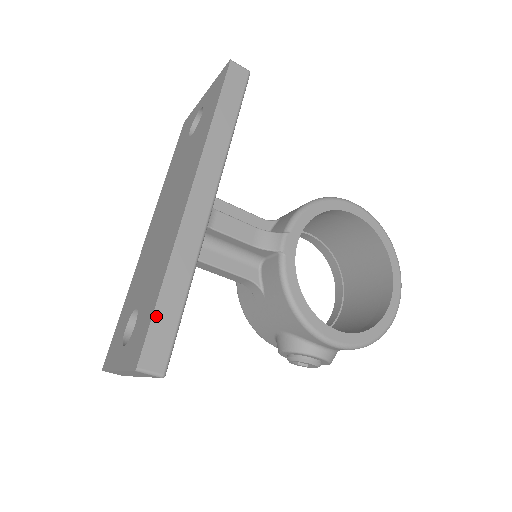
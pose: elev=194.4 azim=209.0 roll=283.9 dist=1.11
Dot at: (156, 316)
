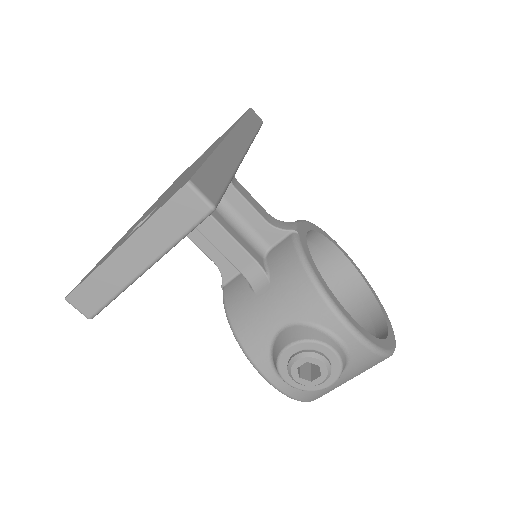
Dot at: (207, 165)
